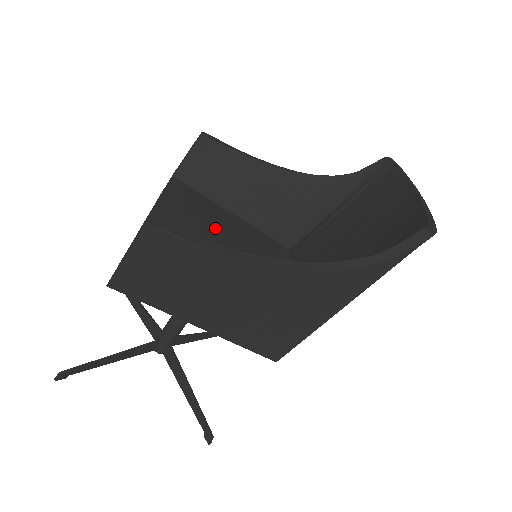
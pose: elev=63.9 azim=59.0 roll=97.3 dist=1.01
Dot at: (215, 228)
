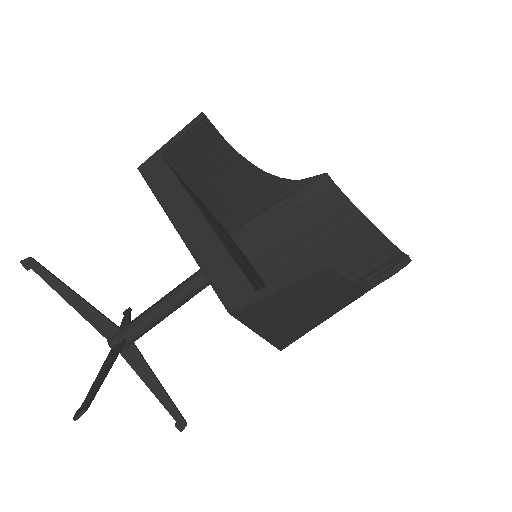
Dot at: occluded
